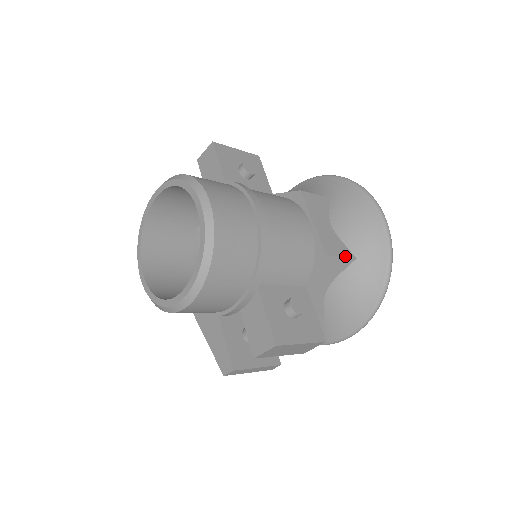
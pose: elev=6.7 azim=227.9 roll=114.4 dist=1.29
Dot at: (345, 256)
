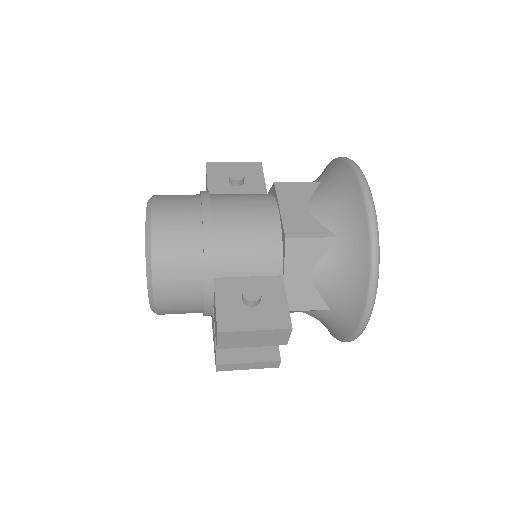
Dot at: (318, 237)
